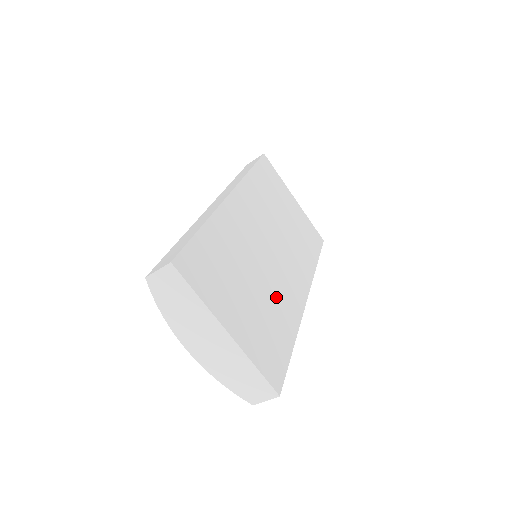
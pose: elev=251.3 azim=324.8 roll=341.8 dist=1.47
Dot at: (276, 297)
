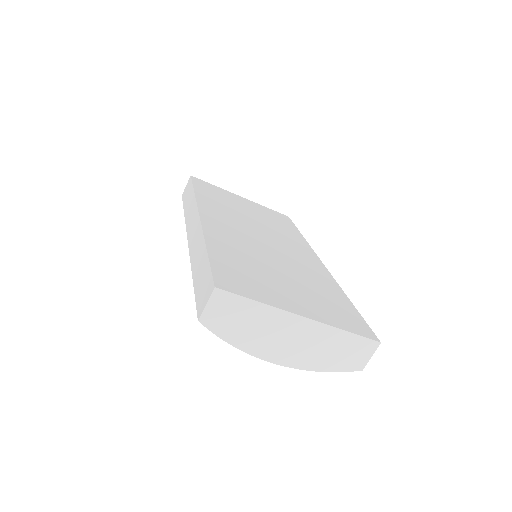
Dot at: (304, 273)
